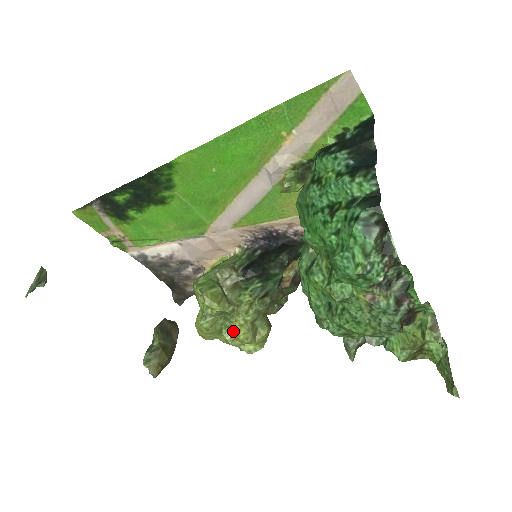
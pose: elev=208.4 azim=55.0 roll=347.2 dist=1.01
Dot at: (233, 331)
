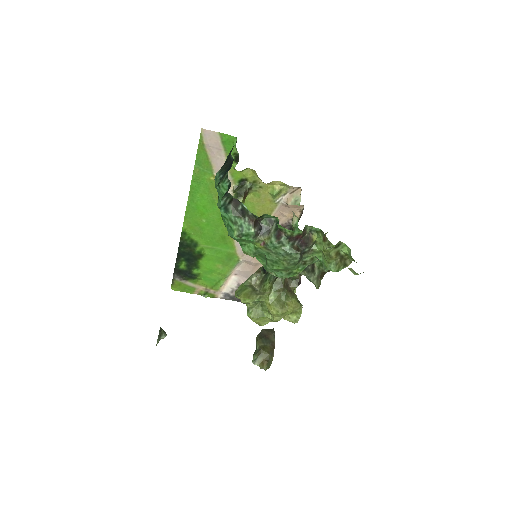
Dot at: (269, 311)
